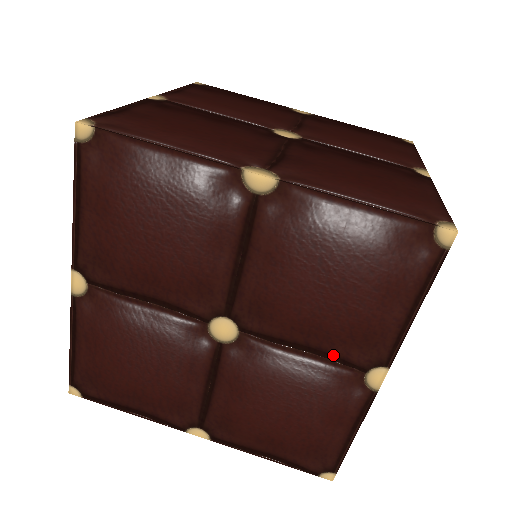
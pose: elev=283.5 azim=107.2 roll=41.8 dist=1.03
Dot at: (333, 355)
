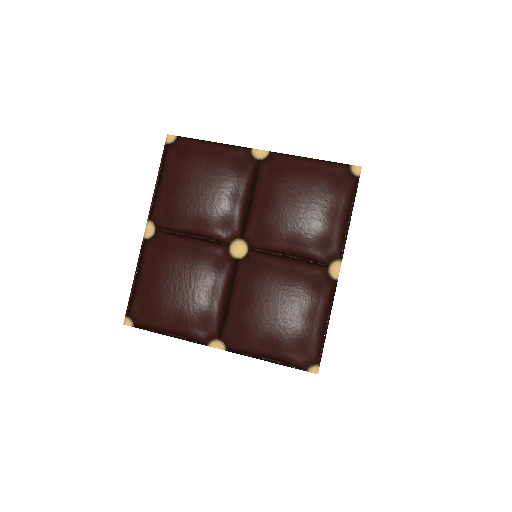
Dot at: (307, 256)
